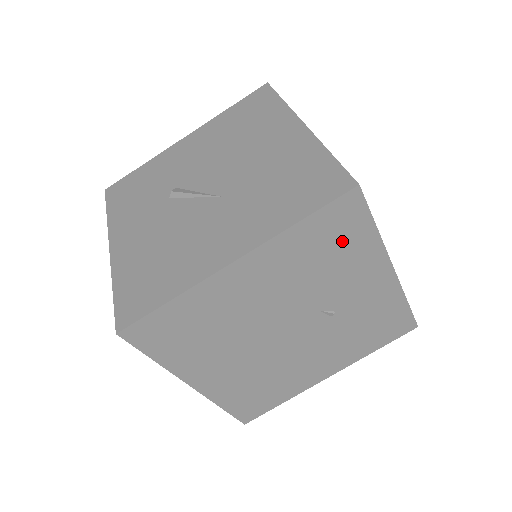
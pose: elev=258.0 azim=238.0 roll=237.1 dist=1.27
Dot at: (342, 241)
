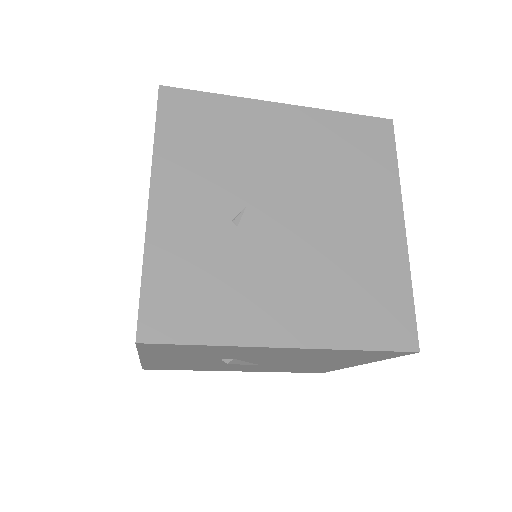
Dot at: occluded
